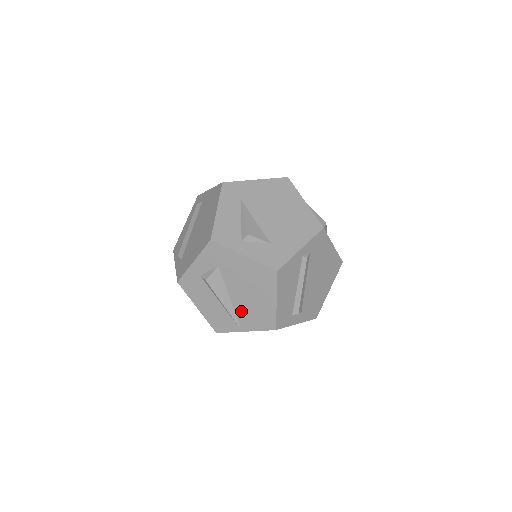
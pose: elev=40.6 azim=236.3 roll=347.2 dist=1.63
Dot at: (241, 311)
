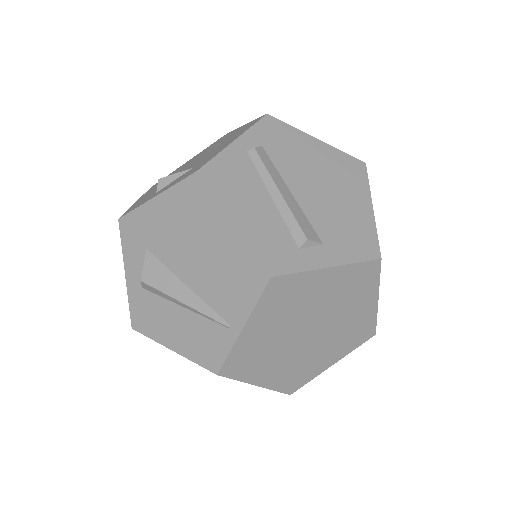
Dot at: (212, 294)
